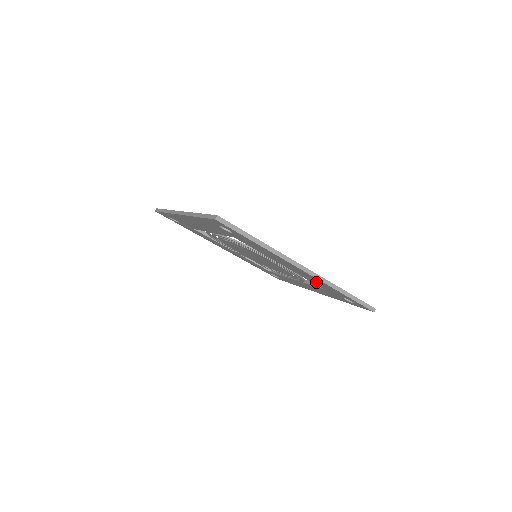
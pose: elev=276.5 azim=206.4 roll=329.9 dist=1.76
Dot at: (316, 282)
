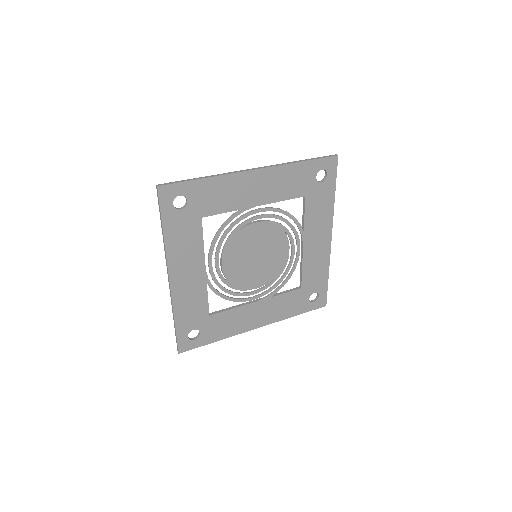
Dot at: (313, 268)
